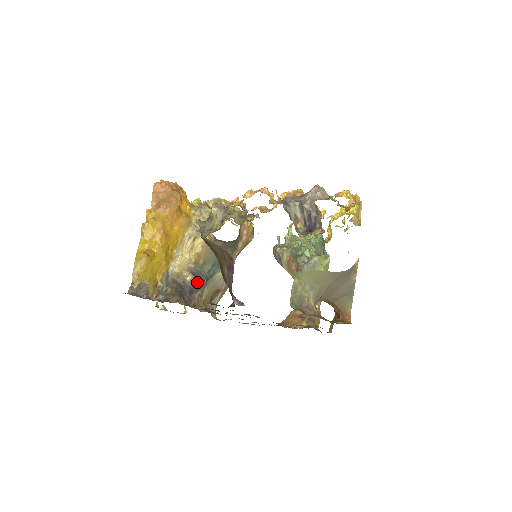
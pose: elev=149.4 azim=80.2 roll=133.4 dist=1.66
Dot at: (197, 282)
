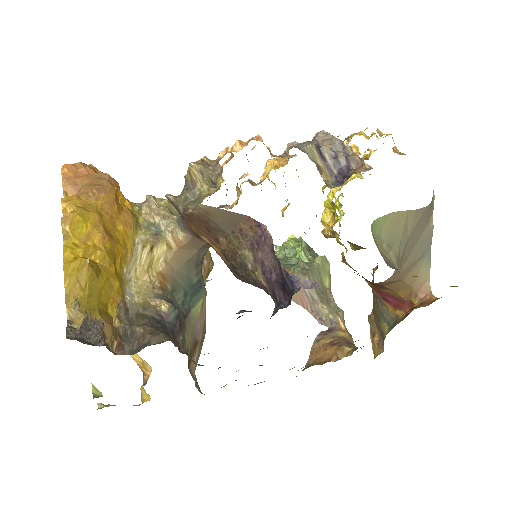
Dot at: (177, 315)
